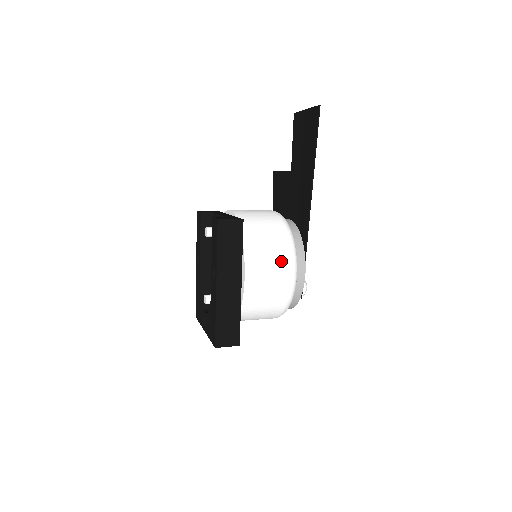
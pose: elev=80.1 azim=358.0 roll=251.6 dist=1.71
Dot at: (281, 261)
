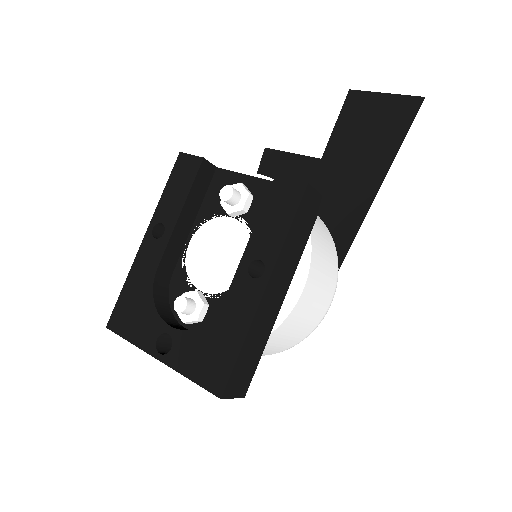
Dot at: (332, 277)
